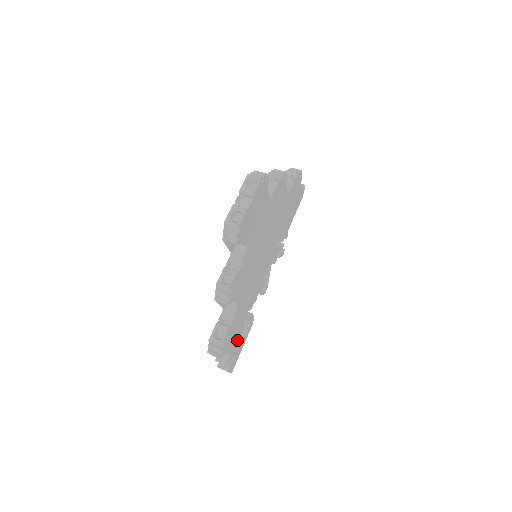
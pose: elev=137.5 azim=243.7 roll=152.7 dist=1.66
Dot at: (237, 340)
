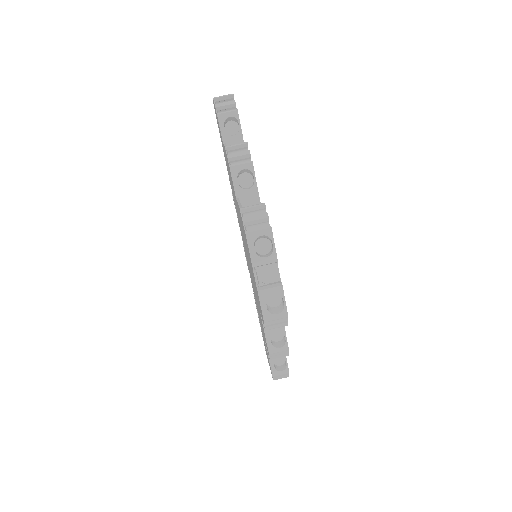
Dot at: occluded
